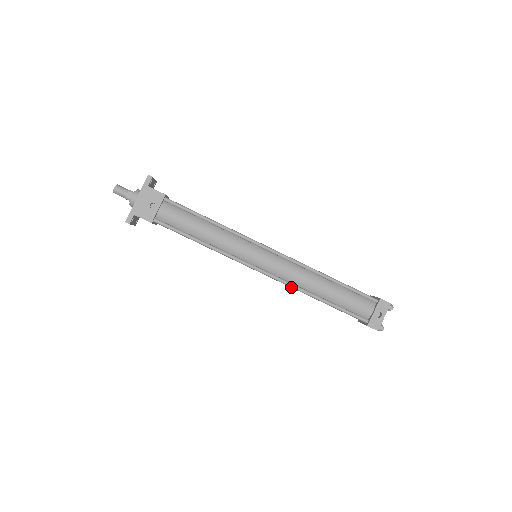
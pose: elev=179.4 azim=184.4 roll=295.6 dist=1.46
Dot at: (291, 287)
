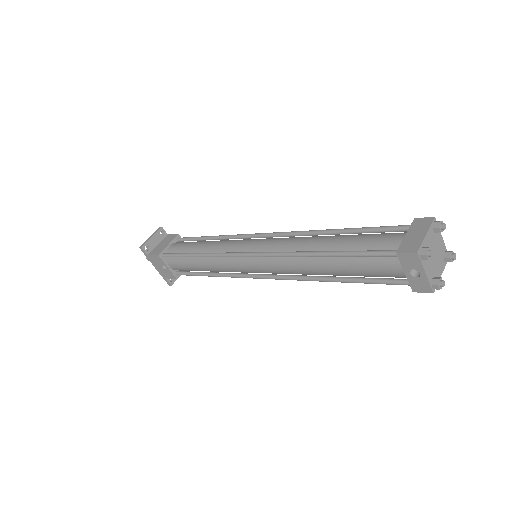
Dot at: occluded
